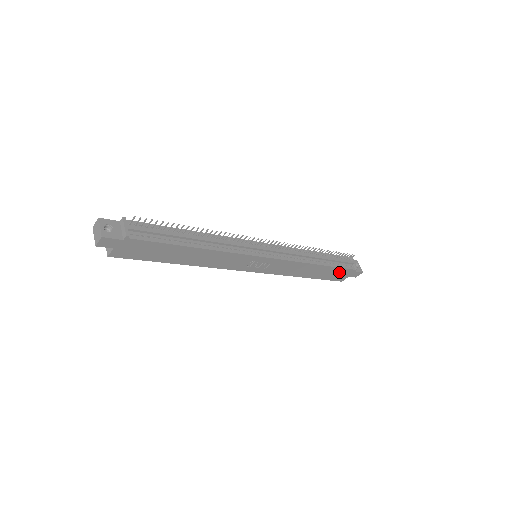
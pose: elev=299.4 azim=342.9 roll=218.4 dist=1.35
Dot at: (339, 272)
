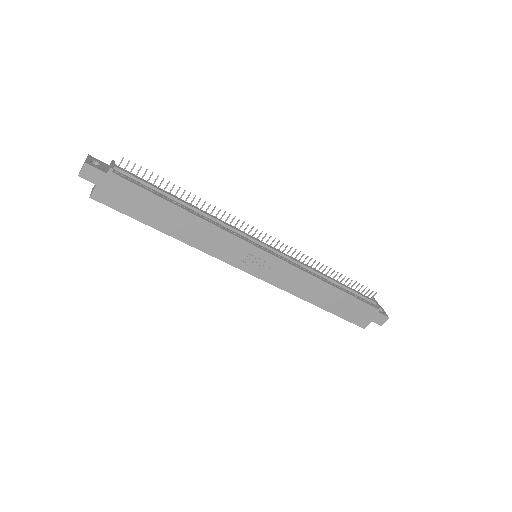
Dot at: (358, 308)
